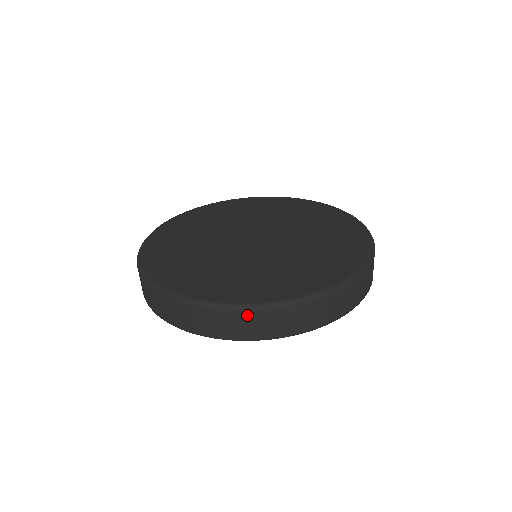
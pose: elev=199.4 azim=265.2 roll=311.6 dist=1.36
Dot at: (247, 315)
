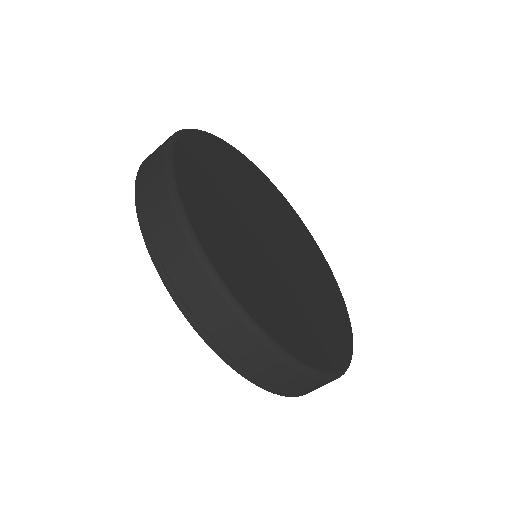
Dot at: (278, 363)
